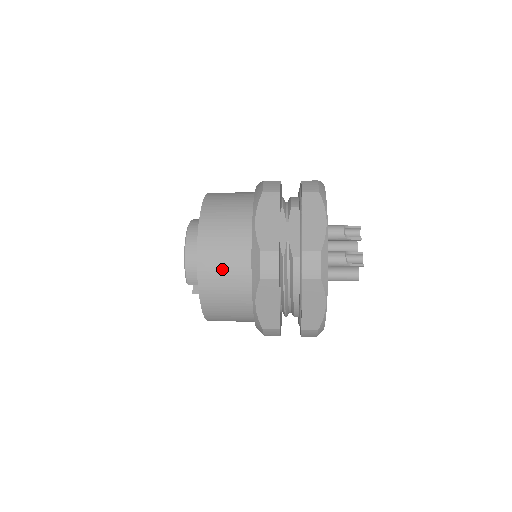
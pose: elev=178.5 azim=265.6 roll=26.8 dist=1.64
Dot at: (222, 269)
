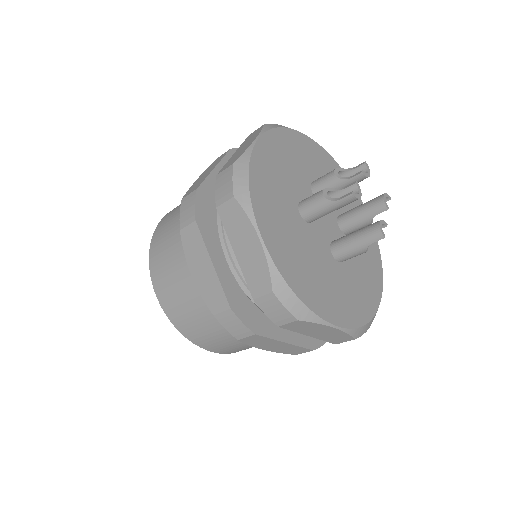
Dot at: (166, 247)
